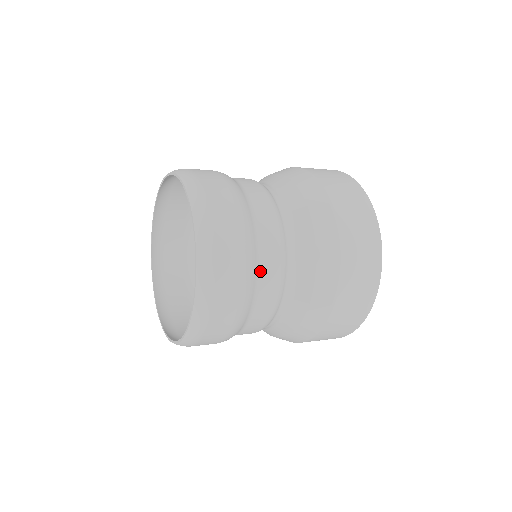
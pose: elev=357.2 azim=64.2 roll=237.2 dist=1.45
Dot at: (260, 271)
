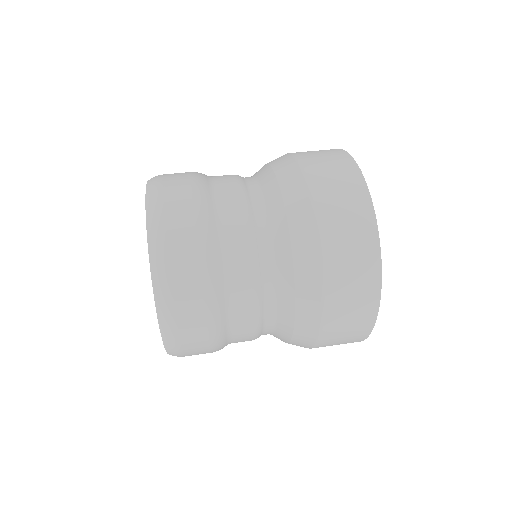
Dot at: (227, 272)
